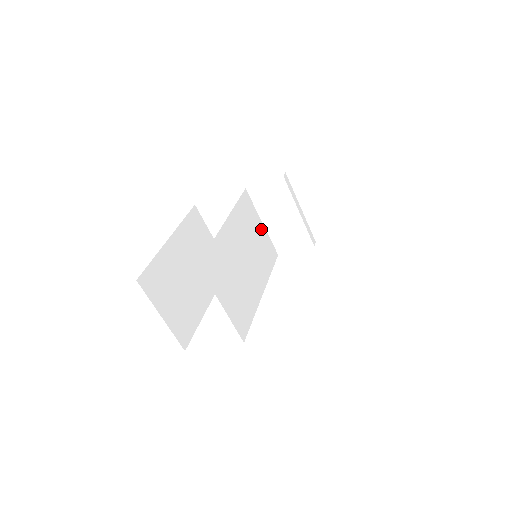
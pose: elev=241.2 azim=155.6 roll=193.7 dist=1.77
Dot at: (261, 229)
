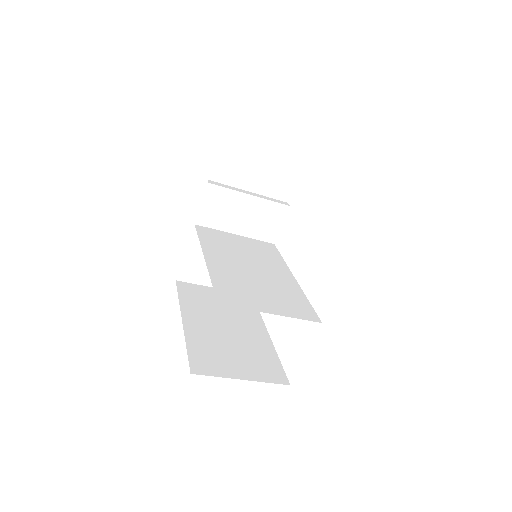
Dot at: (240, 239)
